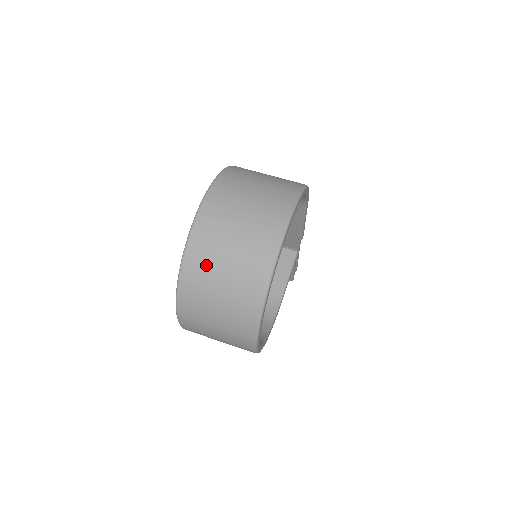
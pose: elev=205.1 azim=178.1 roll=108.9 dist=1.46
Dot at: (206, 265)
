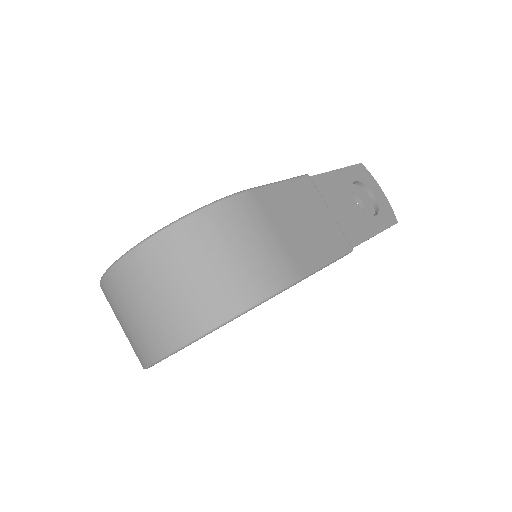
Dot at: occluded
